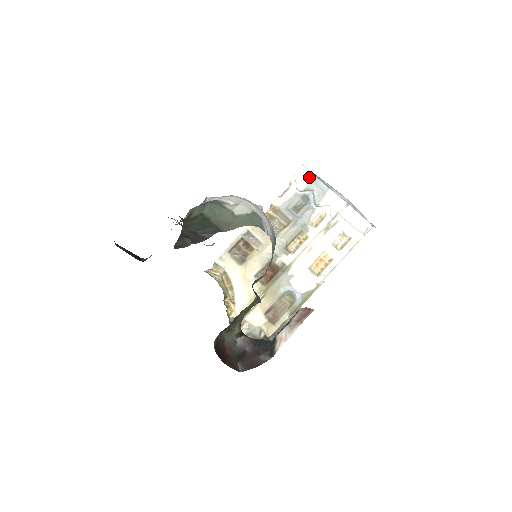
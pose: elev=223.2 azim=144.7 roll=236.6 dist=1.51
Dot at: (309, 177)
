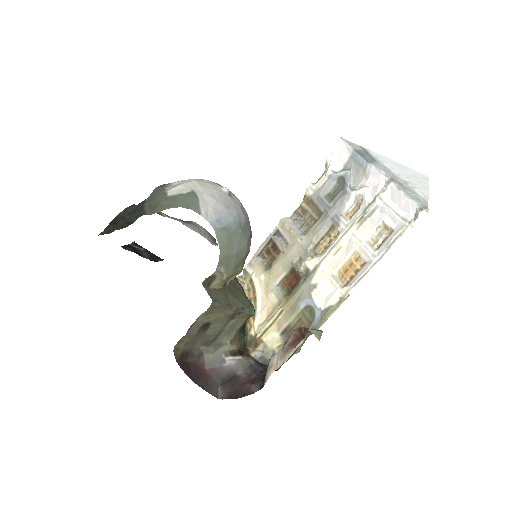
Dot at: (347, 152)
